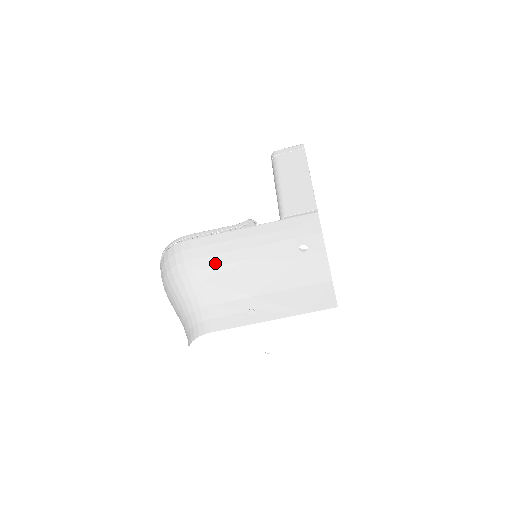
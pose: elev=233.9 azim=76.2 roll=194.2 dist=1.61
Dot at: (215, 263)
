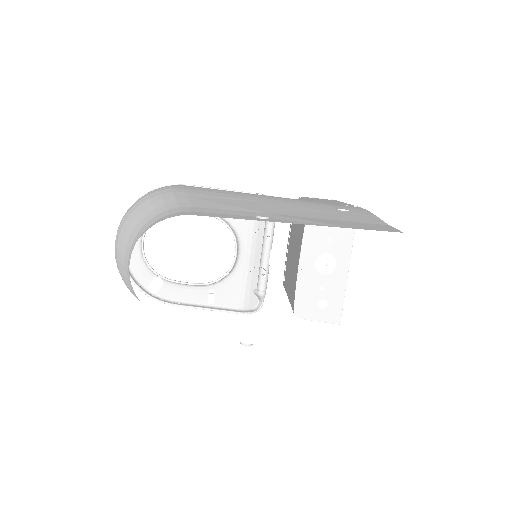
Dot at: (217, 194)
